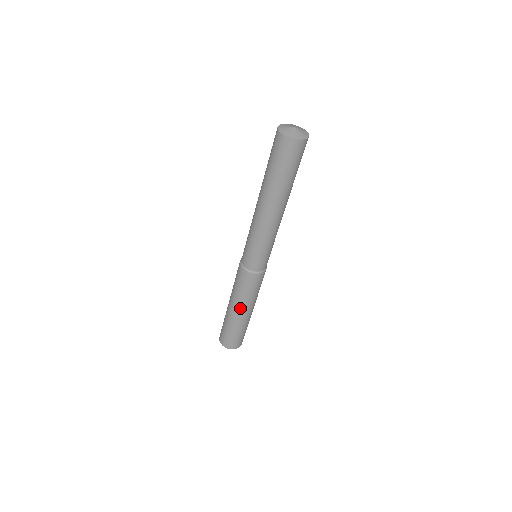
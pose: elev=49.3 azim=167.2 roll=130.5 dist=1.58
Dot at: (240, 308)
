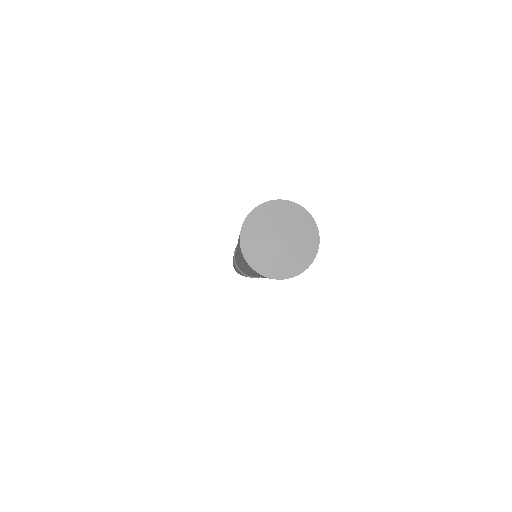
Dot at: occluded
